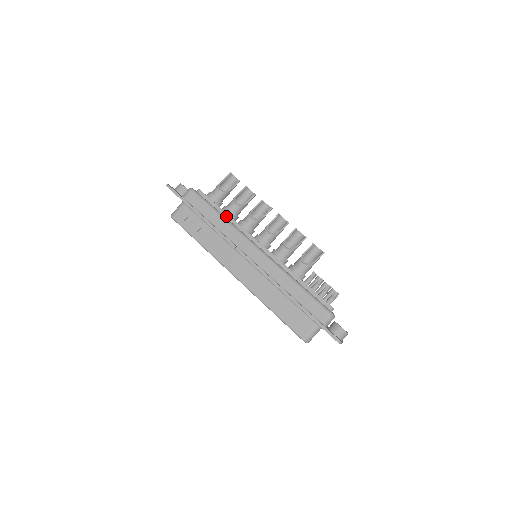
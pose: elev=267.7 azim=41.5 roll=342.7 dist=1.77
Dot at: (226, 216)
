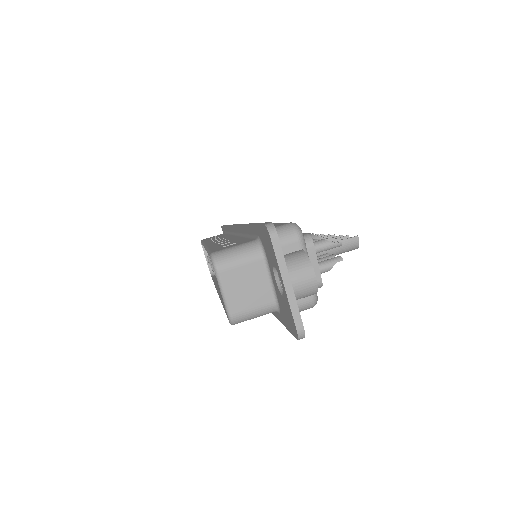
Dot at: occluded
